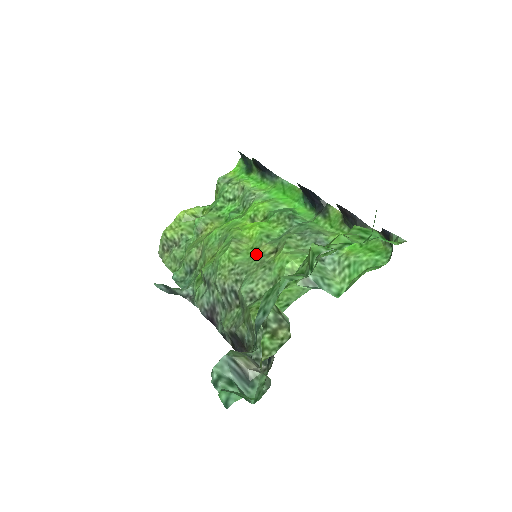
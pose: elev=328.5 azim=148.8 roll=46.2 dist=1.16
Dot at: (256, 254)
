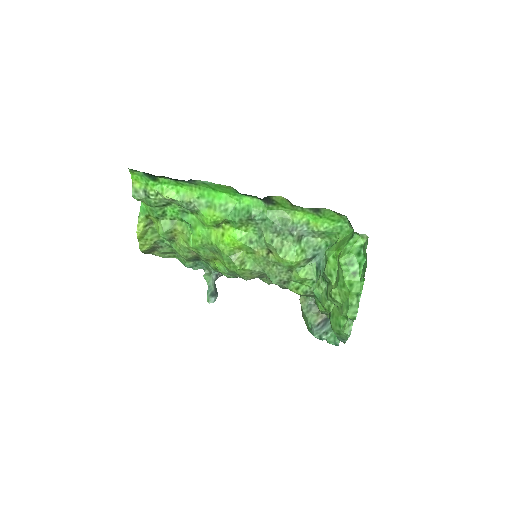
Dot at: (257, 257)
